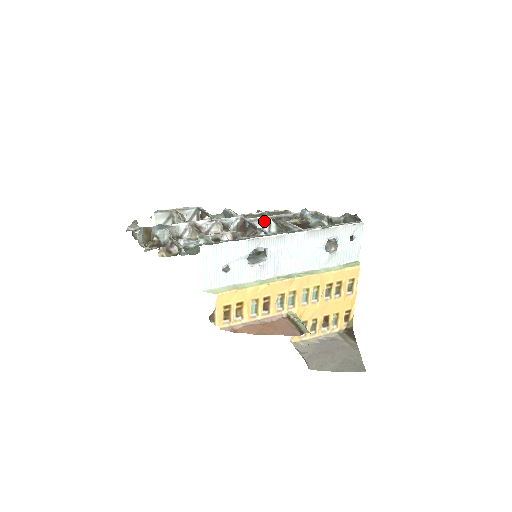
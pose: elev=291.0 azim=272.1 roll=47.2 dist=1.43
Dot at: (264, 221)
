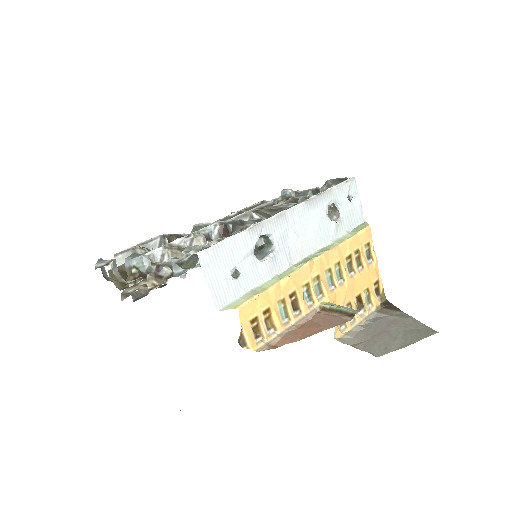
Dot at: (246, 217)
